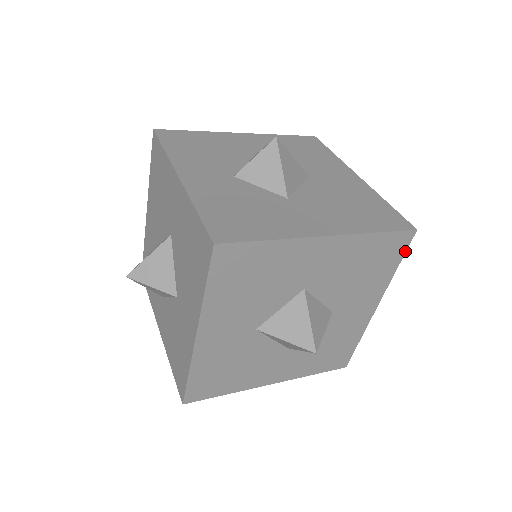
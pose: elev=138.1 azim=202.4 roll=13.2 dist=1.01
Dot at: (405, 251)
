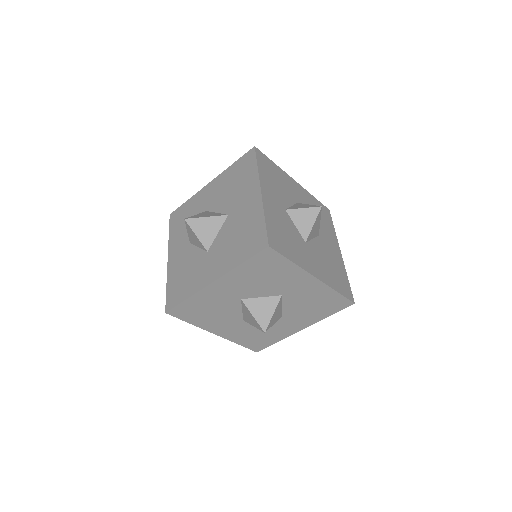
Dot at: (281, 255)
